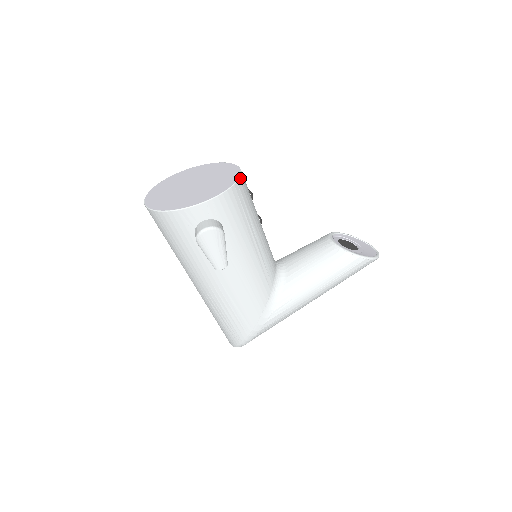
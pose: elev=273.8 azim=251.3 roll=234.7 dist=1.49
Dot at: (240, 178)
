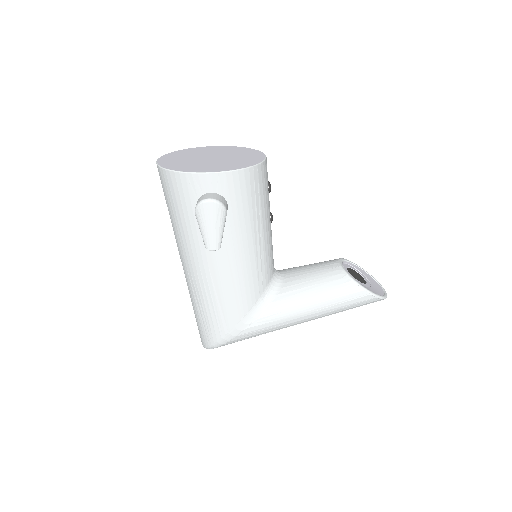
Dot at: (262, 163)
